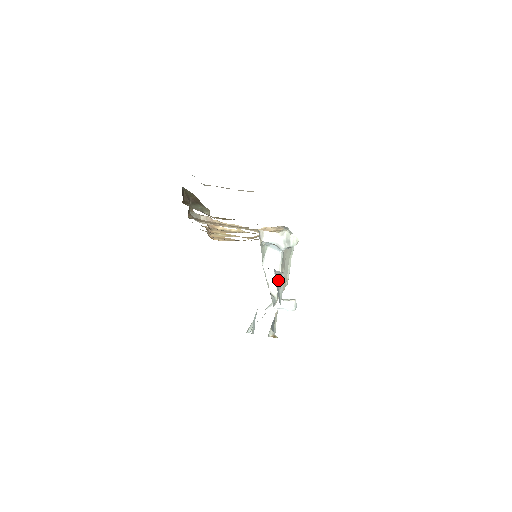
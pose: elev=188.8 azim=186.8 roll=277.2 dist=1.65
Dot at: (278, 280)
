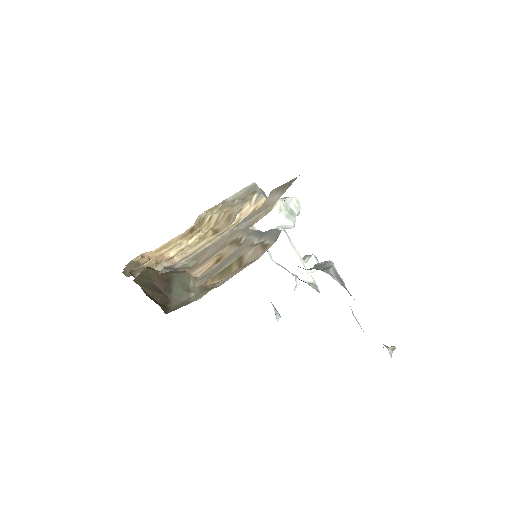
Dot at: (339, 280)
